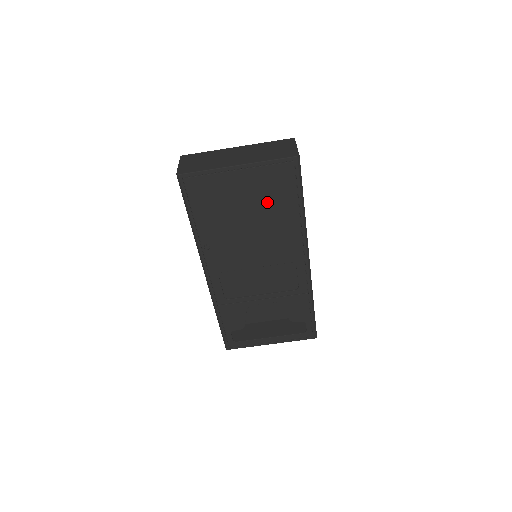
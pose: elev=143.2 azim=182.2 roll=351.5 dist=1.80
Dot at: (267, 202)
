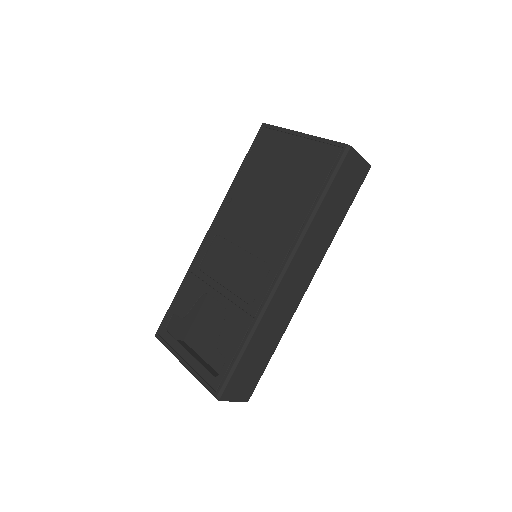
Dot at: (297, 180)
